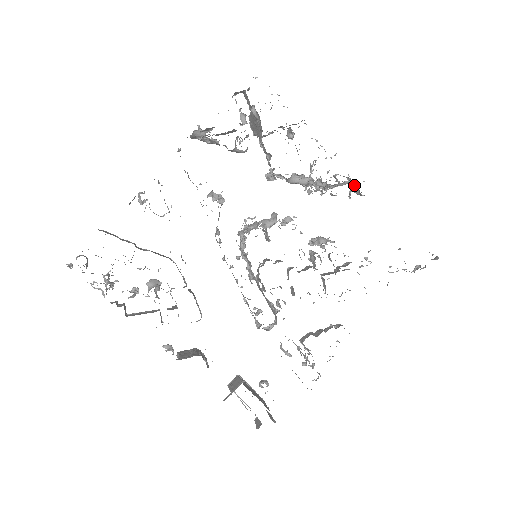
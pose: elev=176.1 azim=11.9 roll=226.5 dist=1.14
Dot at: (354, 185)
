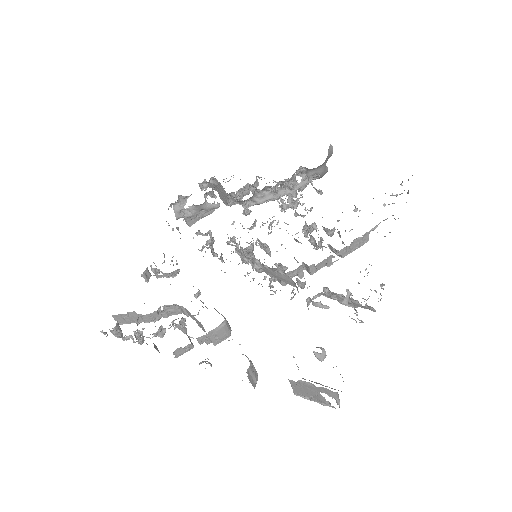
Dot at: (306, 173)
